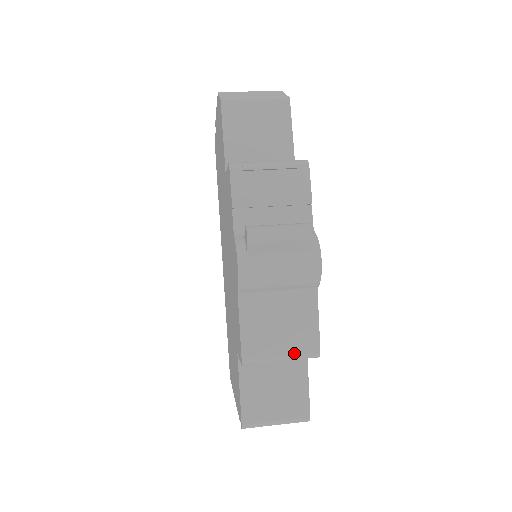
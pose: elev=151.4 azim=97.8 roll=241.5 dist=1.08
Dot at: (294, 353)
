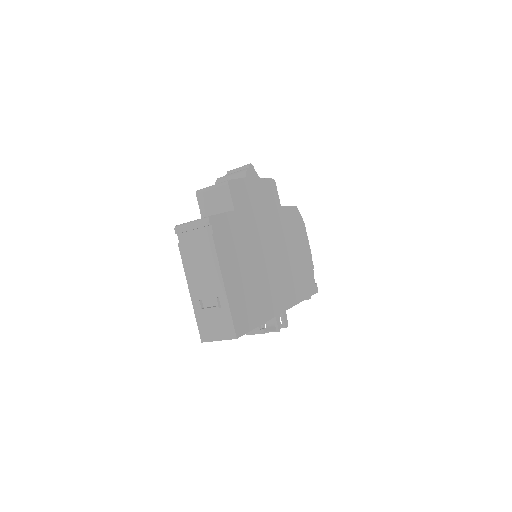
Dot at: (219, 183)
